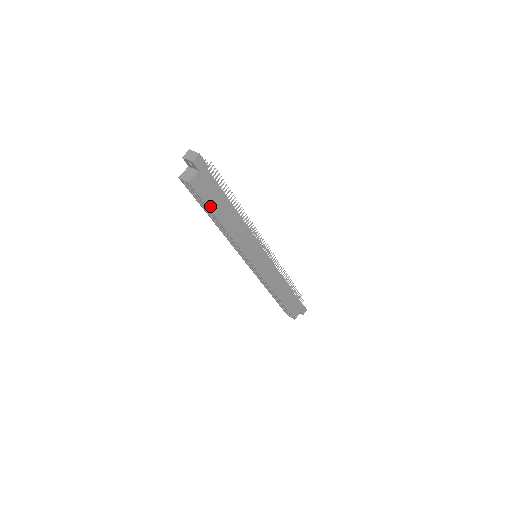
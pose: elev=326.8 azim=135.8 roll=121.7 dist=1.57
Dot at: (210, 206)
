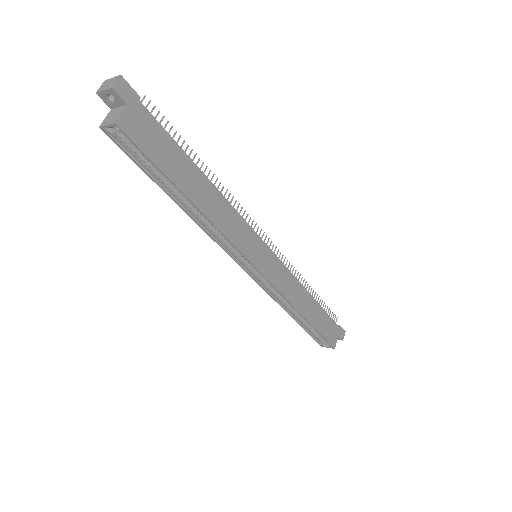
Dot at: (163, 168)
